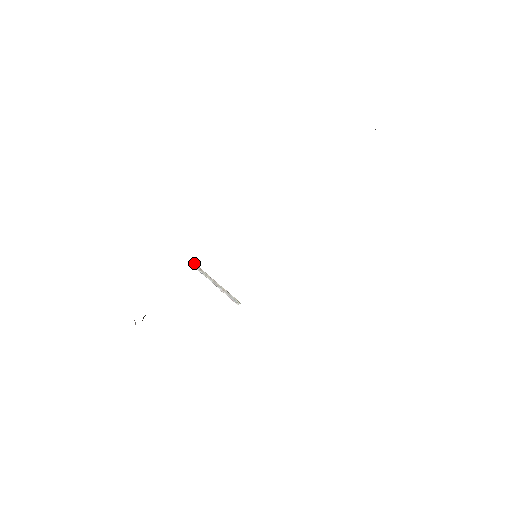
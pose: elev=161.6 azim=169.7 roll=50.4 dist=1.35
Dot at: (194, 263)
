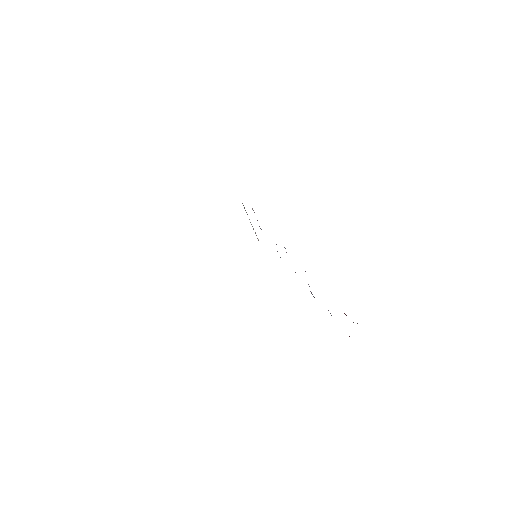
Dot at: occluded
